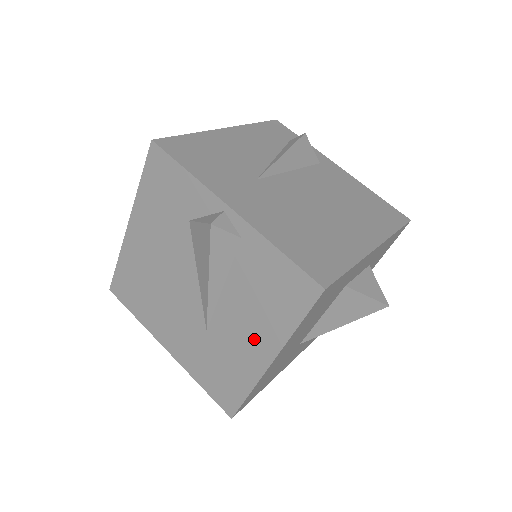
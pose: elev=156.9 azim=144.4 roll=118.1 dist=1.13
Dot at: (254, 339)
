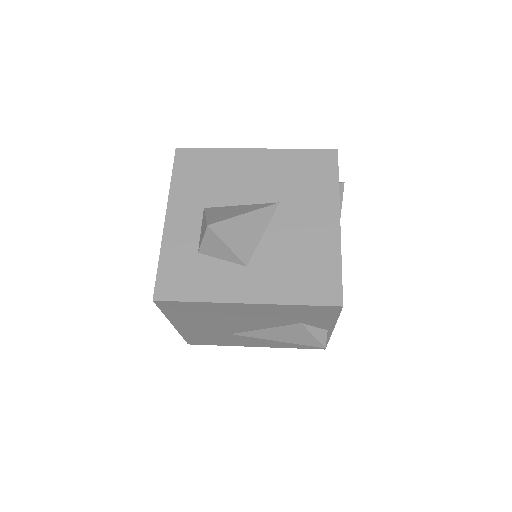
Dot at: (261, 343)
